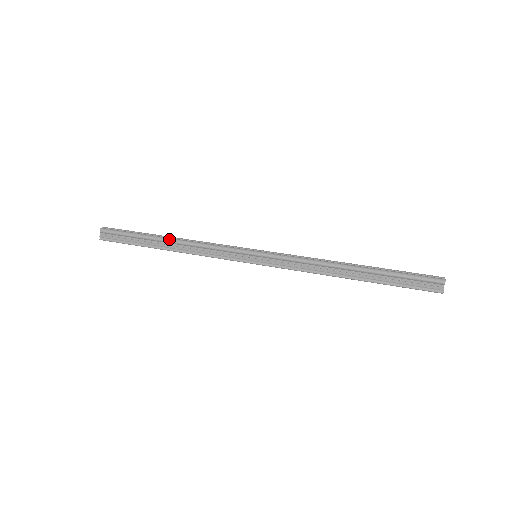
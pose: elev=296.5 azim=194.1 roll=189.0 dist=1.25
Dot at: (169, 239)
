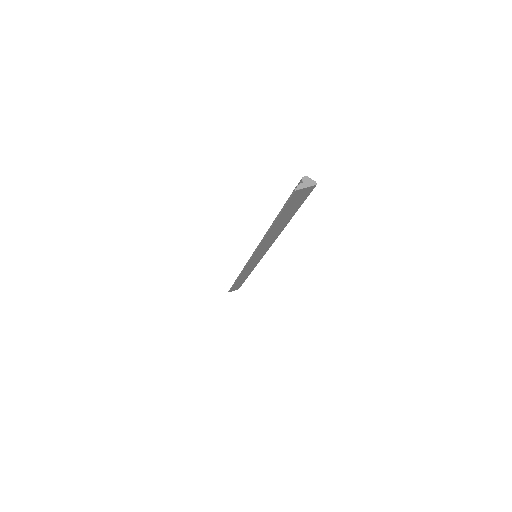
Dot at: occluded
